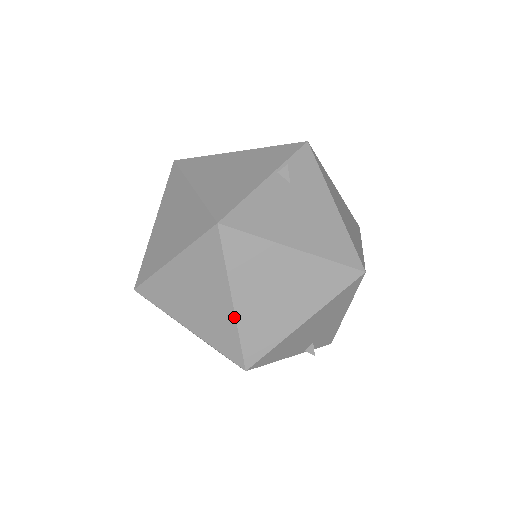
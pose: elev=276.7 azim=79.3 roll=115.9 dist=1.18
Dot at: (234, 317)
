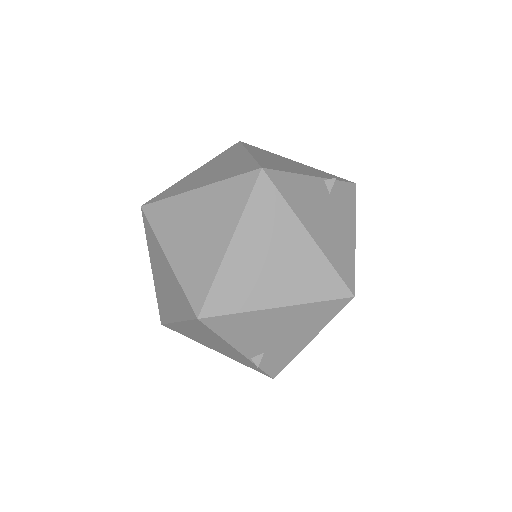
Dot at: (222, 259)
